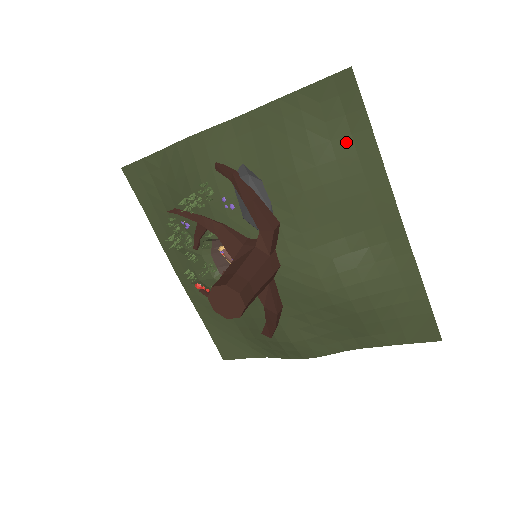
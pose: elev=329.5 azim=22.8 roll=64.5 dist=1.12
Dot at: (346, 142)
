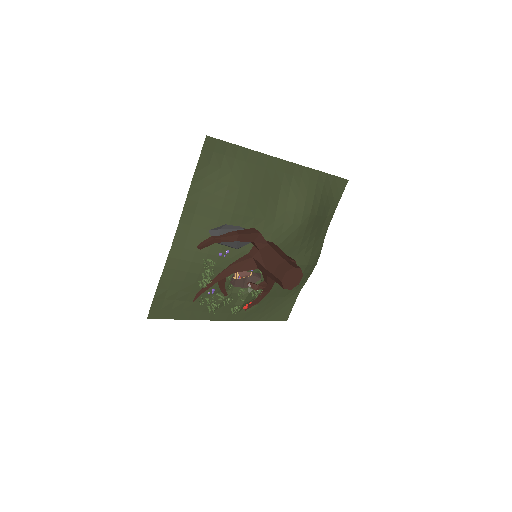
Dot at: (237, 164)
